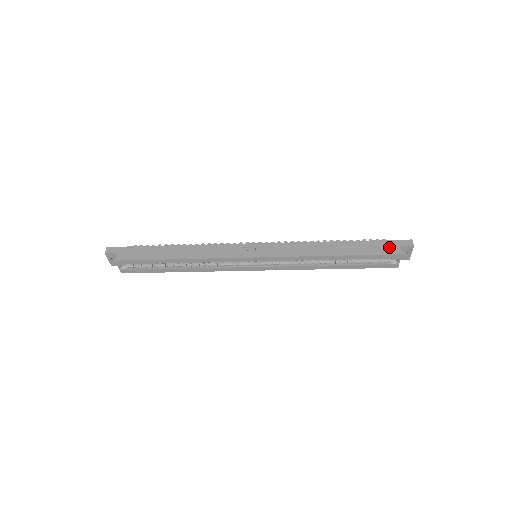
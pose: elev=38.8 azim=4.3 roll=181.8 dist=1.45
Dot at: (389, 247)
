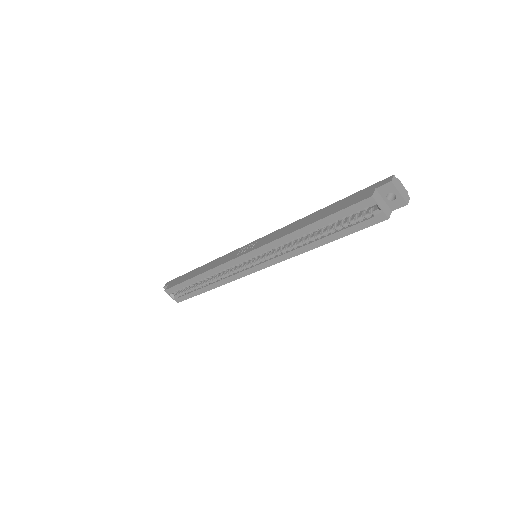
Dot at: (362, 195)
